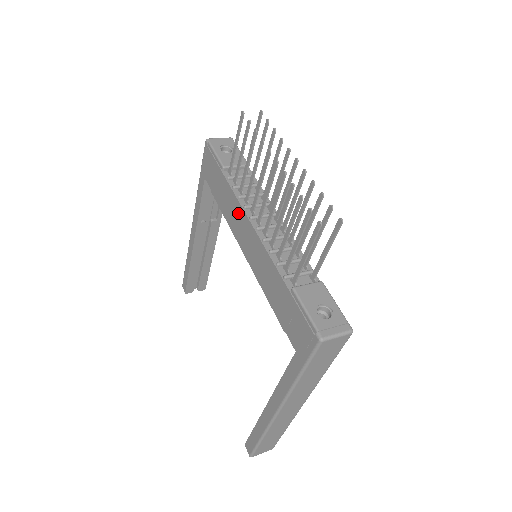
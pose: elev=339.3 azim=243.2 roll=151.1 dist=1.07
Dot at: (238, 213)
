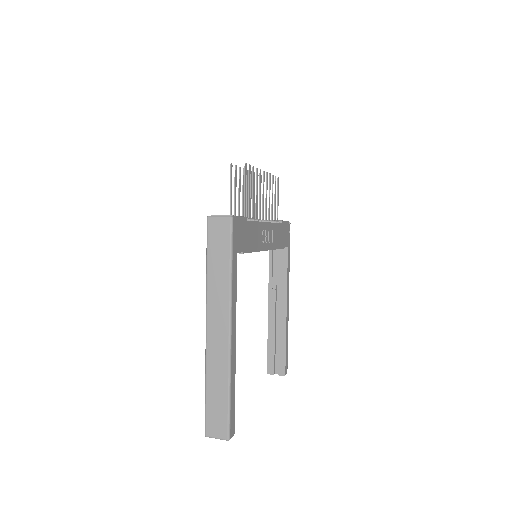
Dot at: occluded
